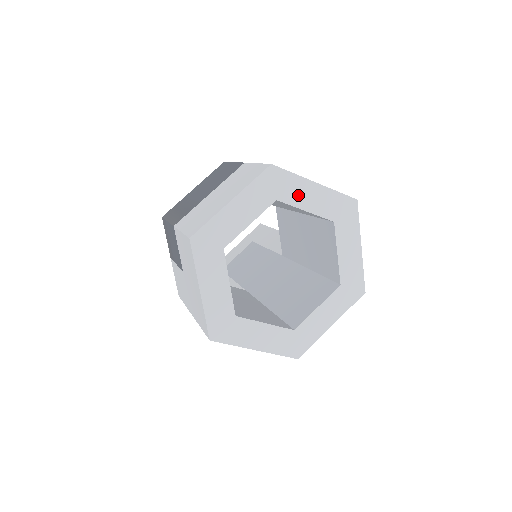
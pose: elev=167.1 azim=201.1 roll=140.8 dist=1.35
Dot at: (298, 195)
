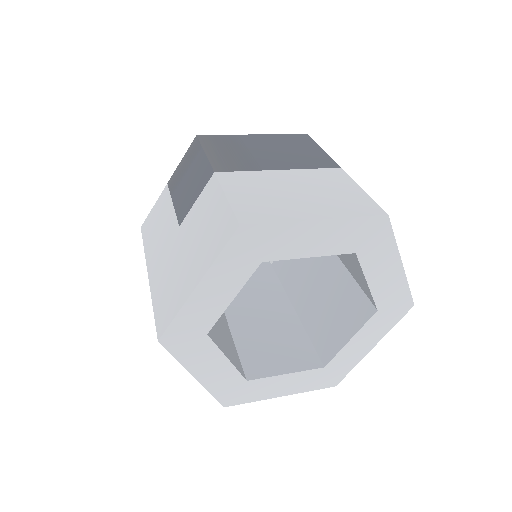
Dot at: (377, 263)
